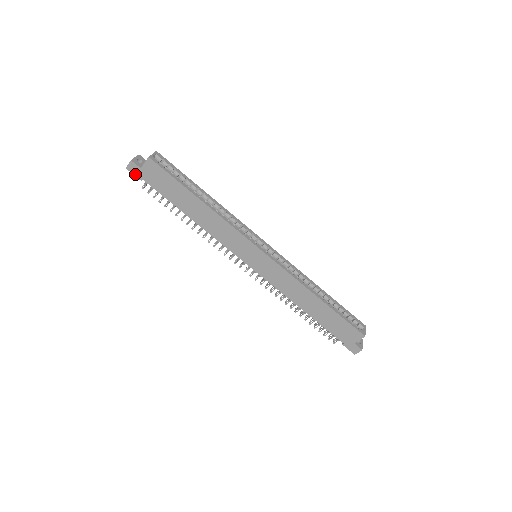
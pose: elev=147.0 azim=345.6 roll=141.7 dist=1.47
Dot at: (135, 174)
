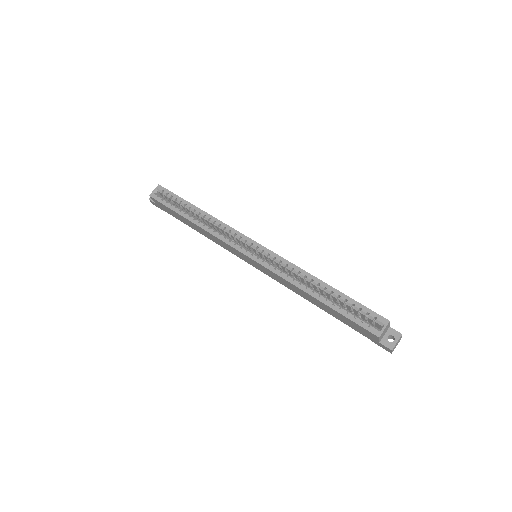
Dot at: (158, 207)
